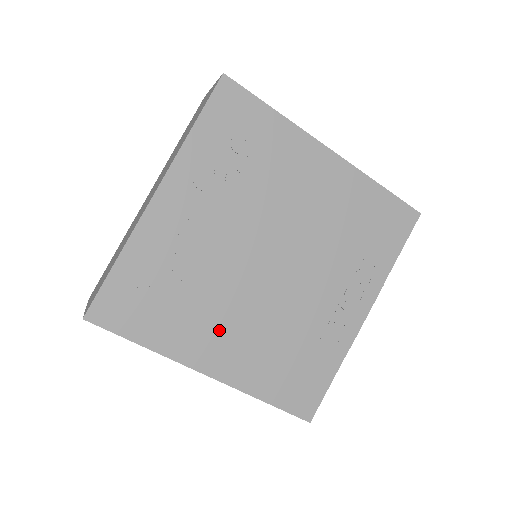
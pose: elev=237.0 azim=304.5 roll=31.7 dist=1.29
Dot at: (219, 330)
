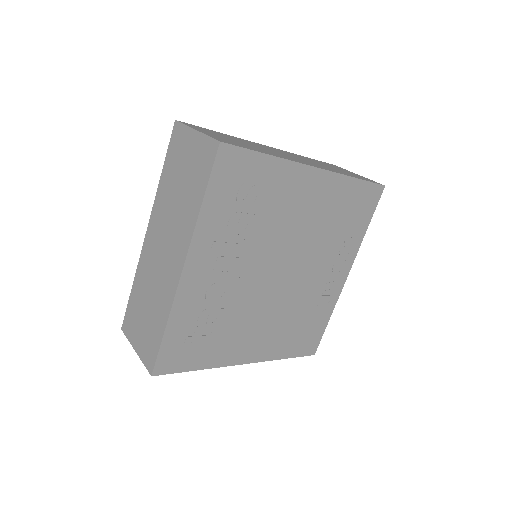
Dot at: (249, 334)
